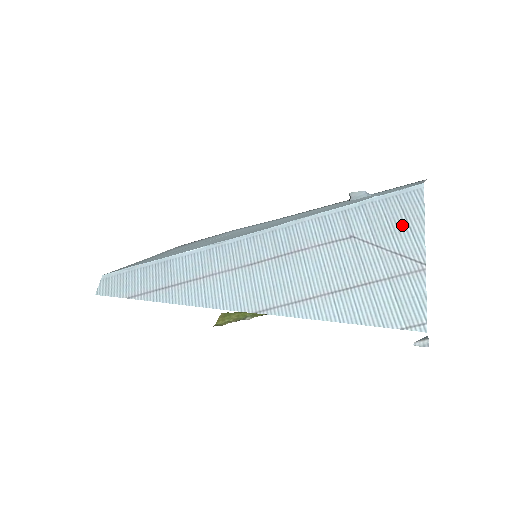
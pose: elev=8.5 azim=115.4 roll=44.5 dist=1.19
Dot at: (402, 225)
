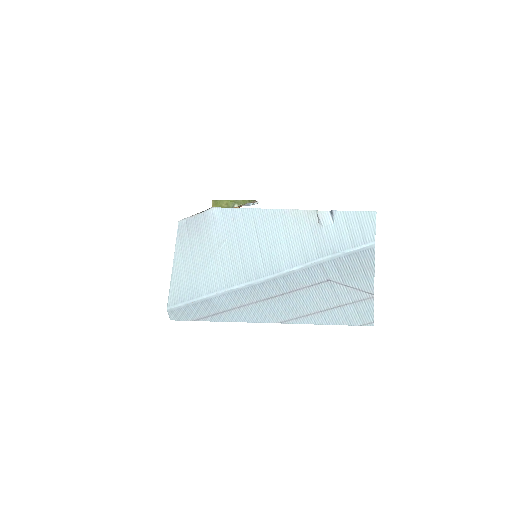
Dot at: (360, 273)
